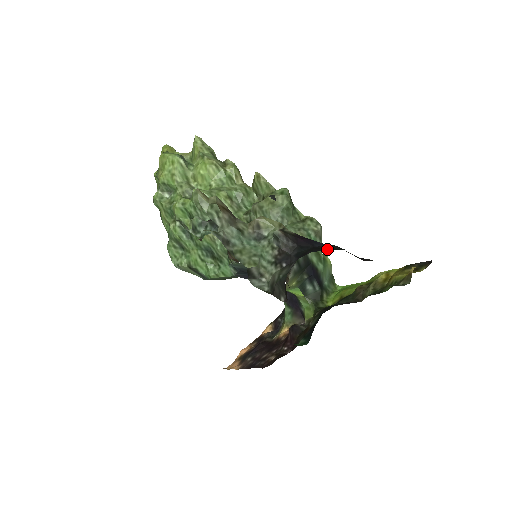
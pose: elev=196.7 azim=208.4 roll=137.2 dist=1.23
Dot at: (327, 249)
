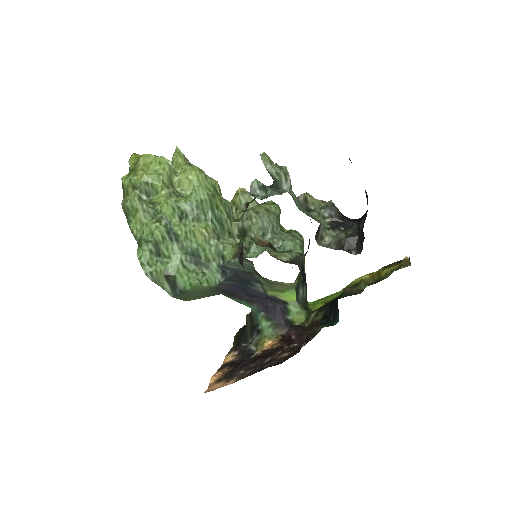
Dot at: occluded
